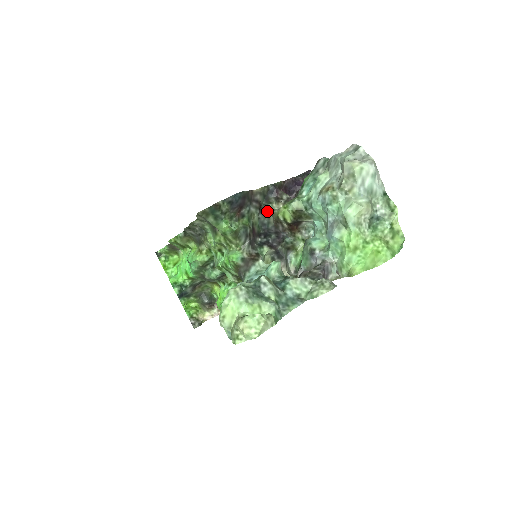
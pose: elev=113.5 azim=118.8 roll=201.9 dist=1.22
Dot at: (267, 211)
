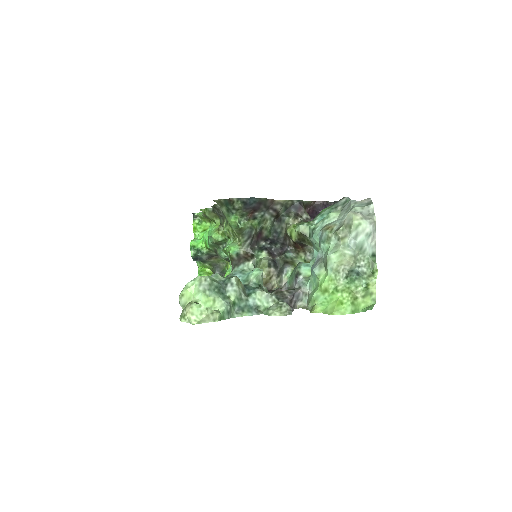
Dot at: (283, 222)
